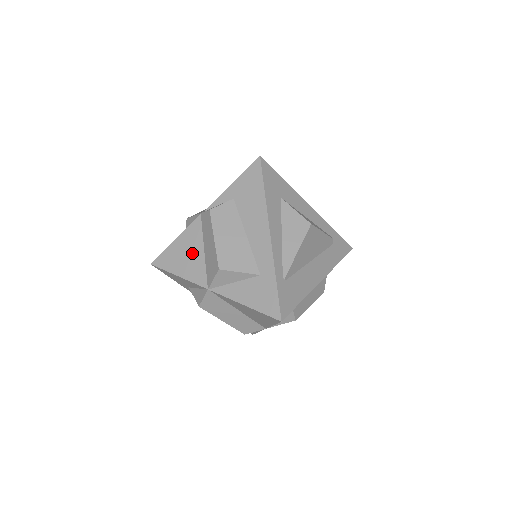
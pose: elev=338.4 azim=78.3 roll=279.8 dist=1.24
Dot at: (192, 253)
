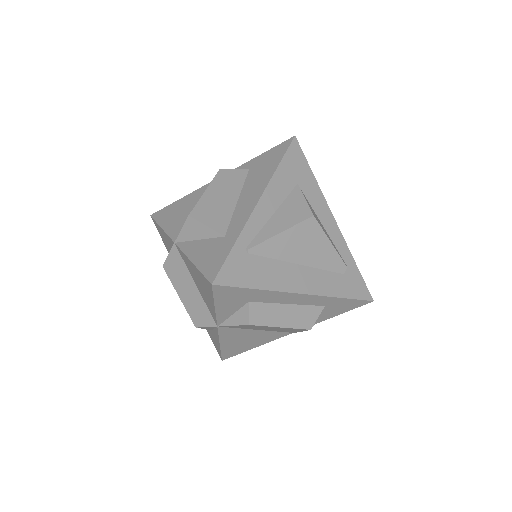
Dot at: (186, 210)
